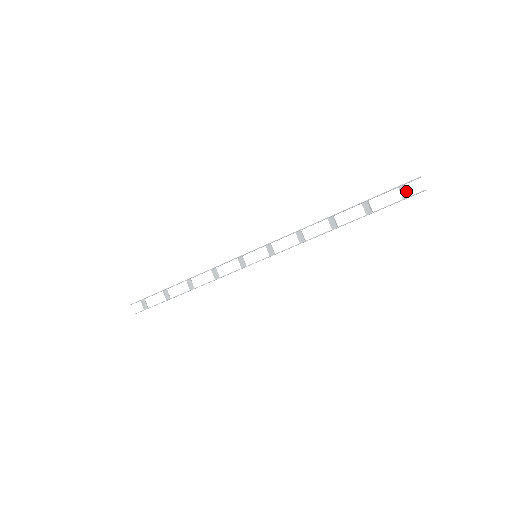
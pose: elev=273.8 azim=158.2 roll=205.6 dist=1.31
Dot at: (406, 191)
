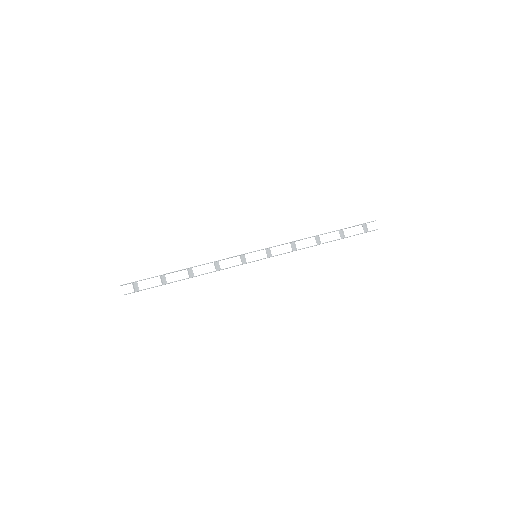
Dot at: (366, 228)
